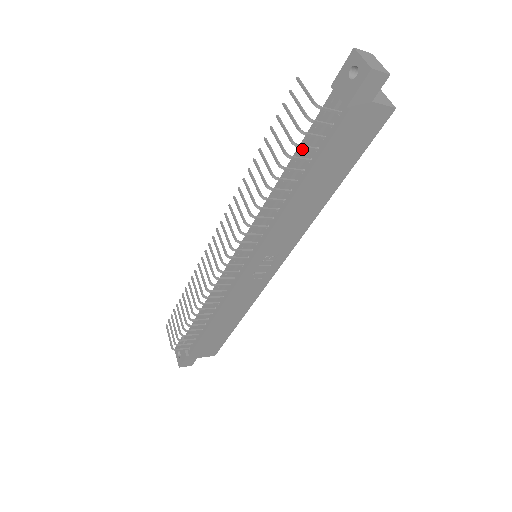
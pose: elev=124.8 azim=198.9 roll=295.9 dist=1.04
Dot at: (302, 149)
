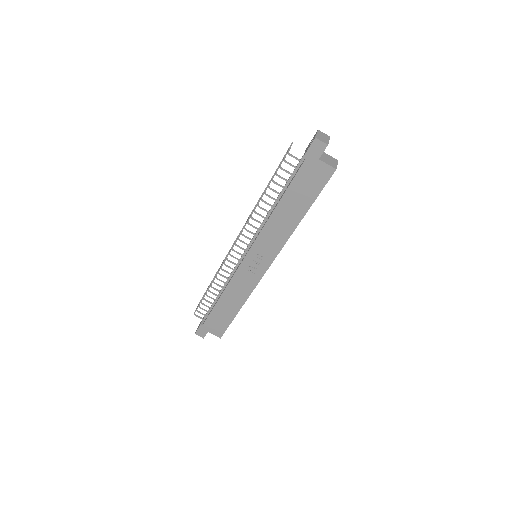
Dot at: occluded
